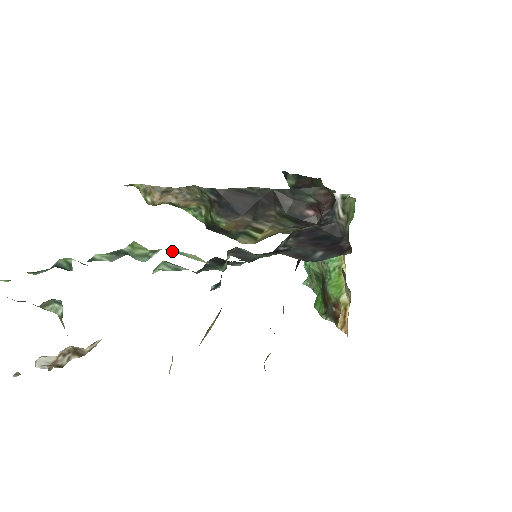
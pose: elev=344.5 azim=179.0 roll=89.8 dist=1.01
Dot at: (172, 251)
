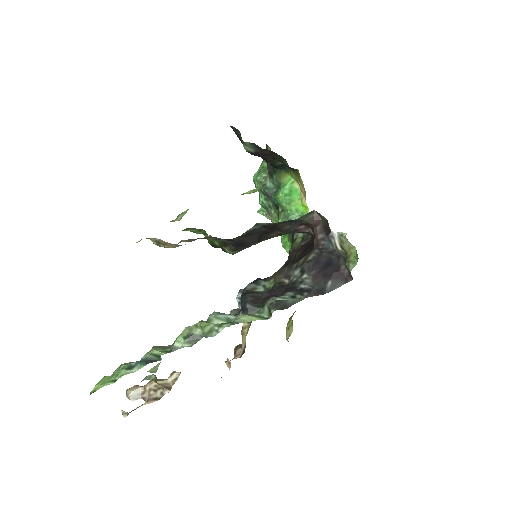
Dot at: (234, 323)
